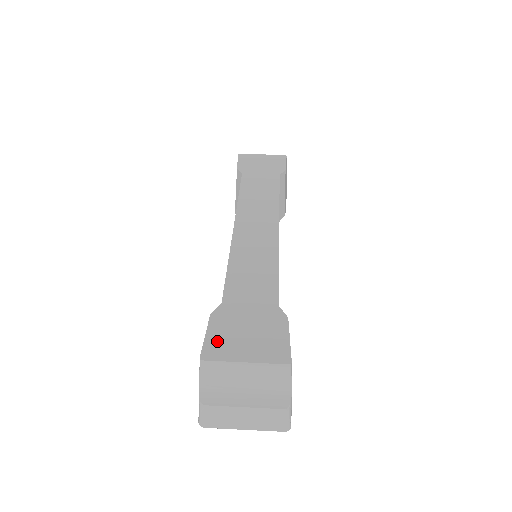
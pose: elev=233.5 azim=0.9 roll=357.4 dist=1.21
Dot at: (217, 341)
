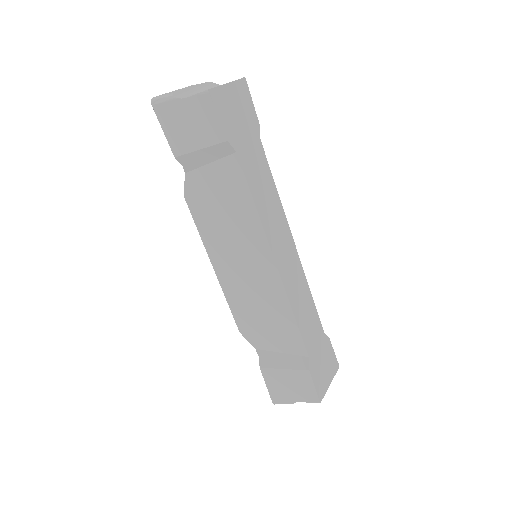
Dot at: (319, 385)
